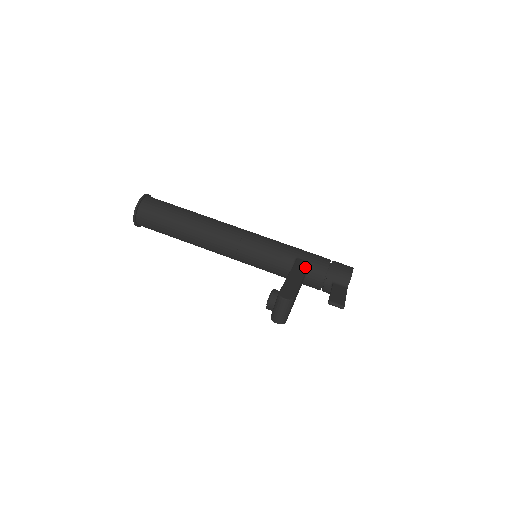
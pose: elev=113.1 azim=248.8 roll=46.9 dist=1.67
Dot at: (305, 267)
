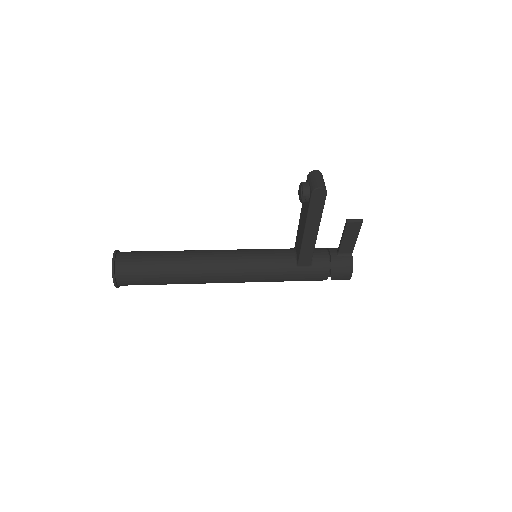
Dot at: occluded
